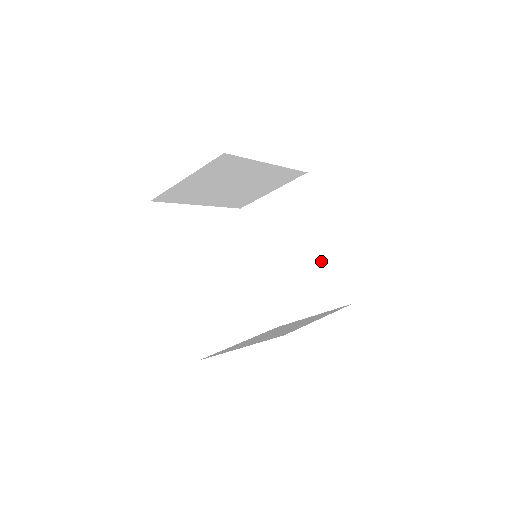
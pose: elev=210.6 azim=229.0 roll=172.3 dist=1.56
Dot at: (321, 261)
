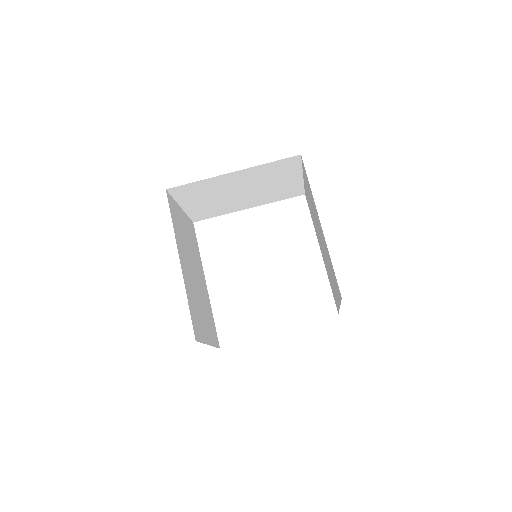
Dot at: (326, 249)
